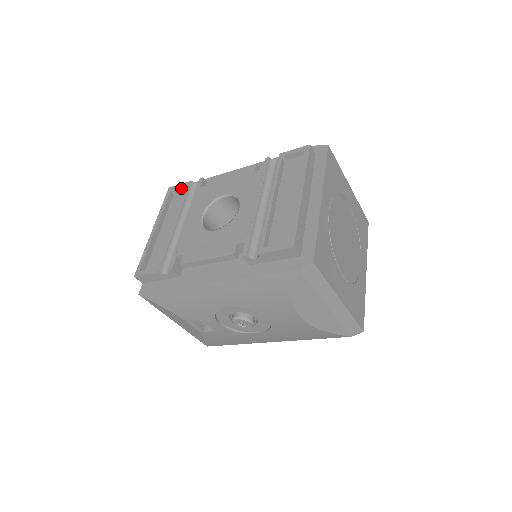
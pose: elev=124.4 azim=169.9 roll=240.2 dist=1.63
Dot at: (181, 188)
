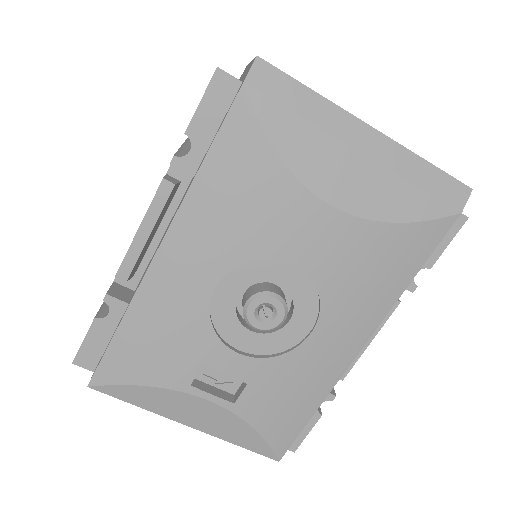
Dot at: occluded
